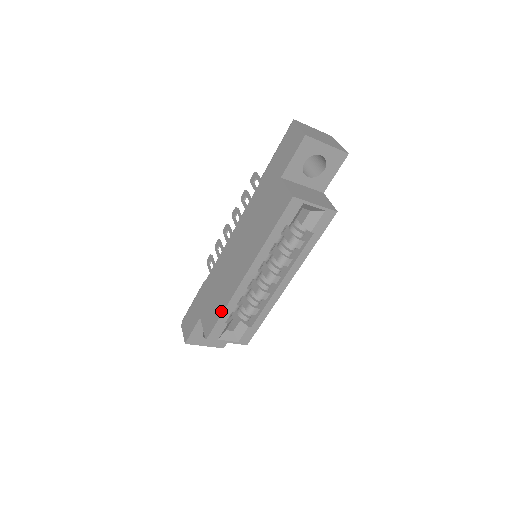
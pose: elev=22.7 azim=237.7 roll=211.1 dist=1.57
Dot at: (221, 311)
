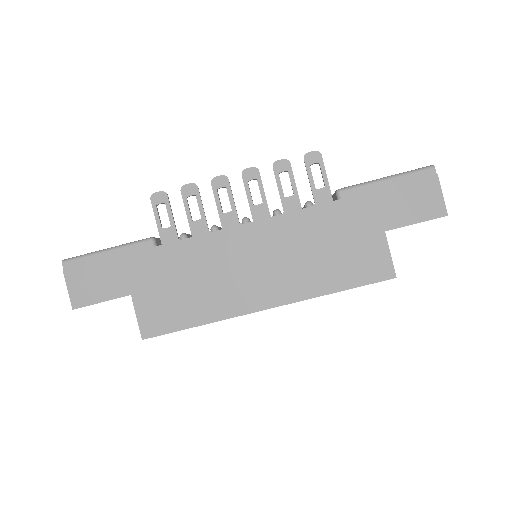
Dot at: (196, 322)
